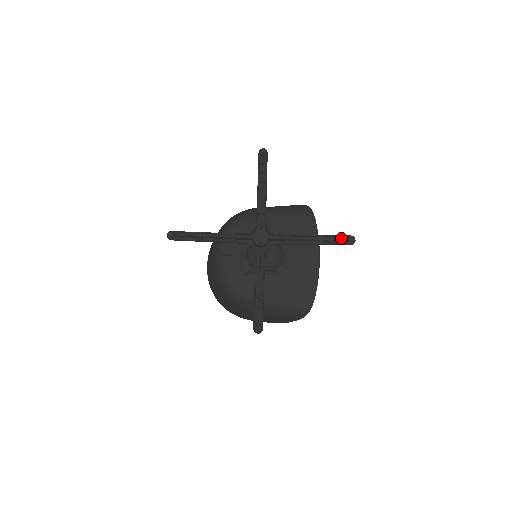
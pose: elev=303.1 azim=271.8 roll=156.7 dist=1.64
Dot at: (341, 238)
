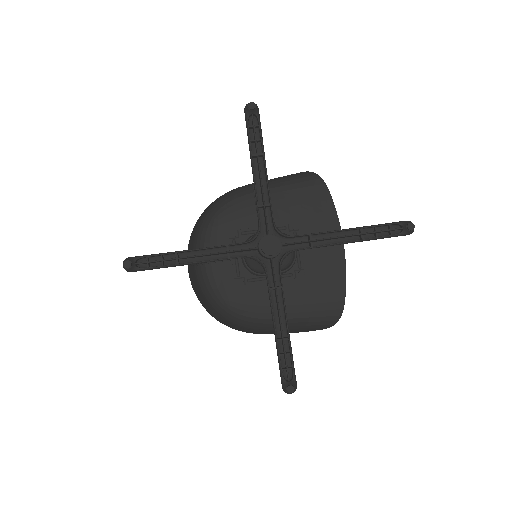
Dot at: (391, 226)
